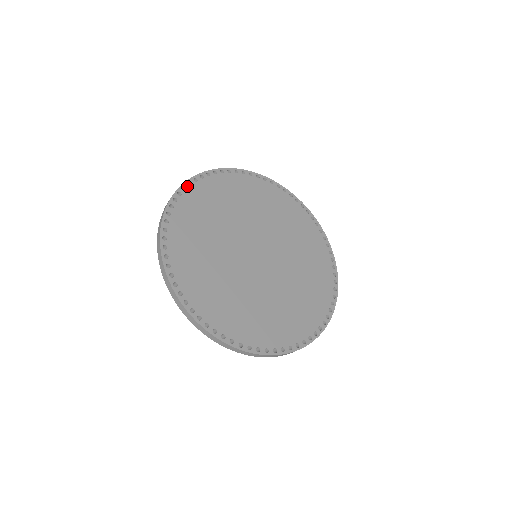
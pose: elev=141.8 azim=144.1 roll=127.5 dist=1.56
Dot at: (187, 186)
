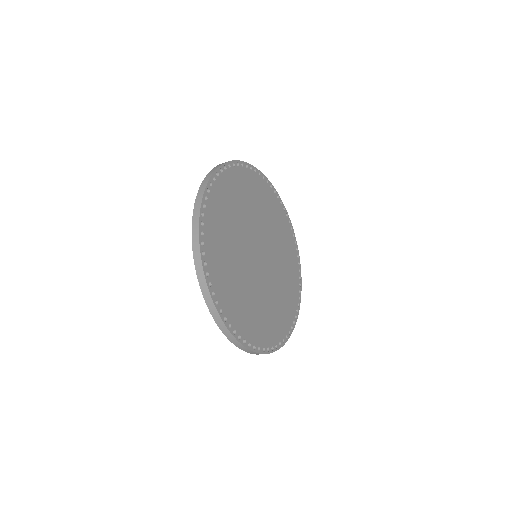
Dot at: (207, 194)
